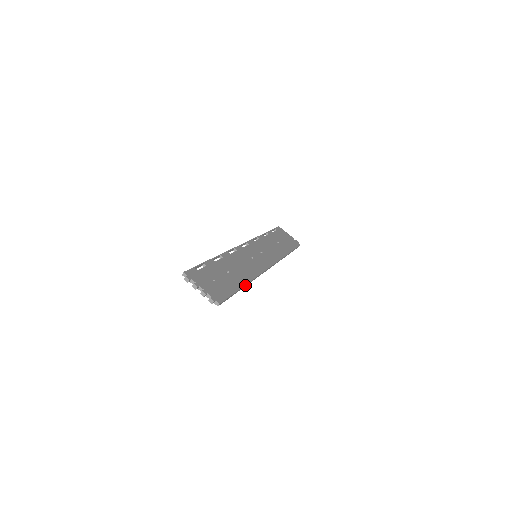
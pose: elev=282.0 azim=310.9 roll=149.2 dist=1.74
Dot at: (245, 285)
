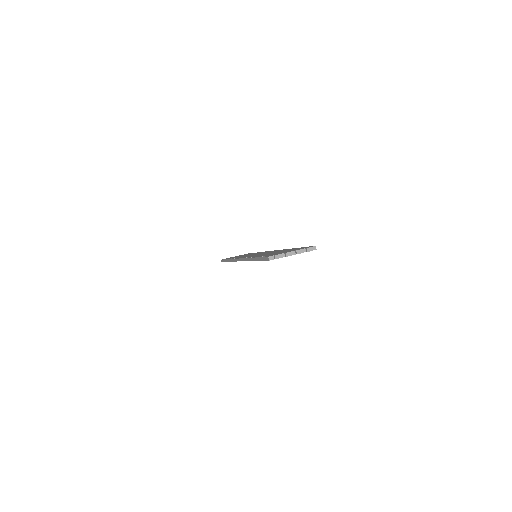
Dot at: occluded
